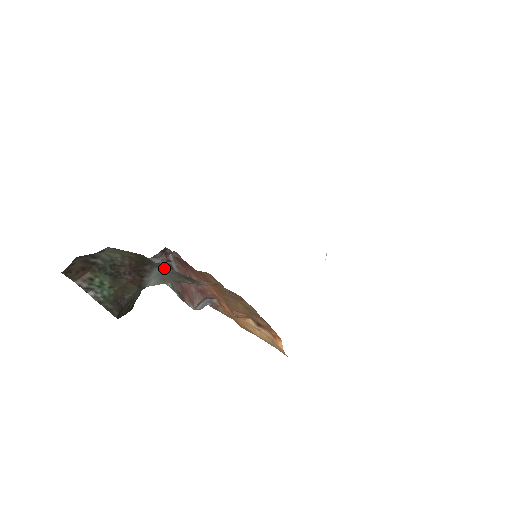
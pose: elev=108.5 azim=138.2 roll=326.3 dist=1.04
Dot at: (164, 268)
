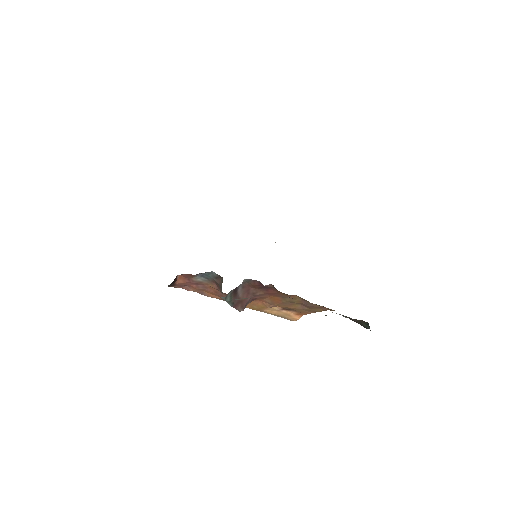
Dot at: occluded
